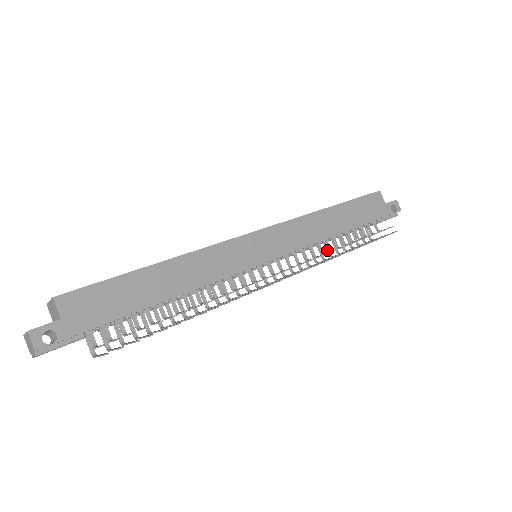
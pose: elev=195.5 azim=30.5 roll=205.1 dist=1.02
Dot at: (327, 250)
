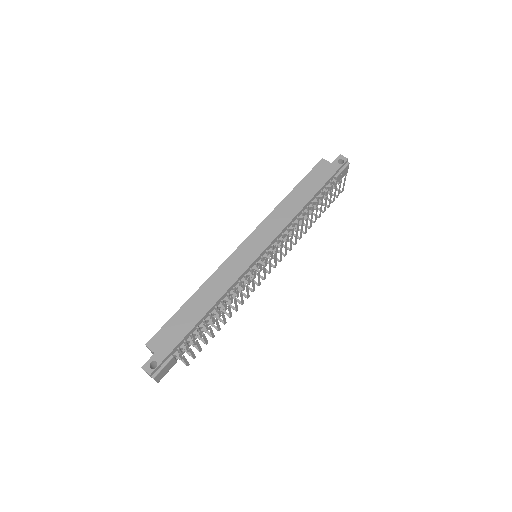
Dot at: occluded
